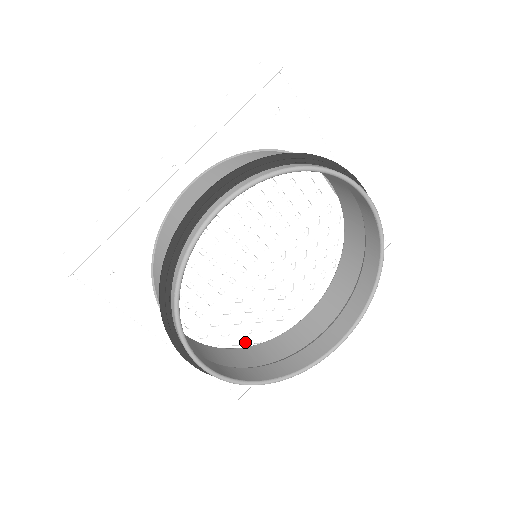
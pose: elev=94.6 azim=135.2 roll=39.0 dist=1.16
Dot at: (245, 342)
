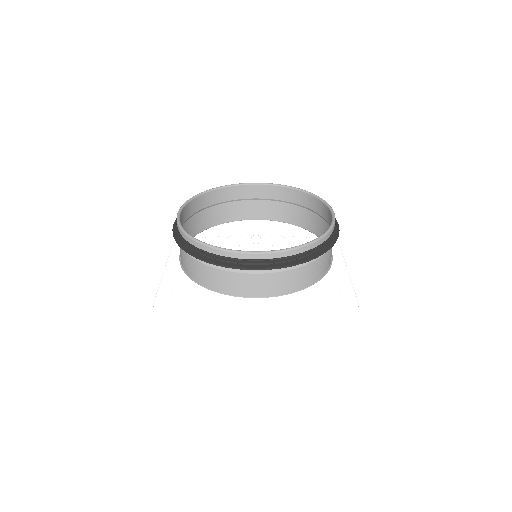
Dot at: occluded
